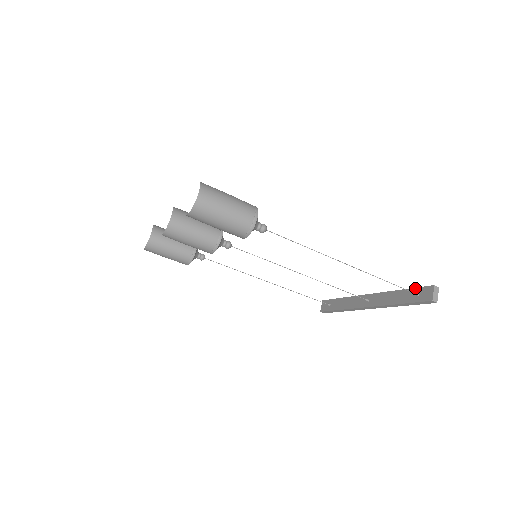
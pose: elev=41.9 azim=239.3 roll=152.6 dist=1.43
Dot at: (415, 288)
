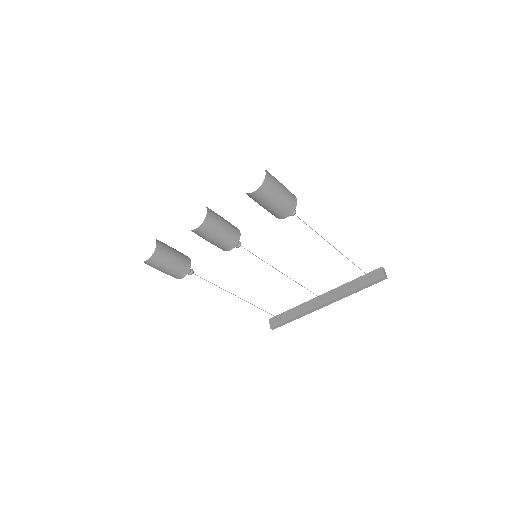
Dot at: occluded
